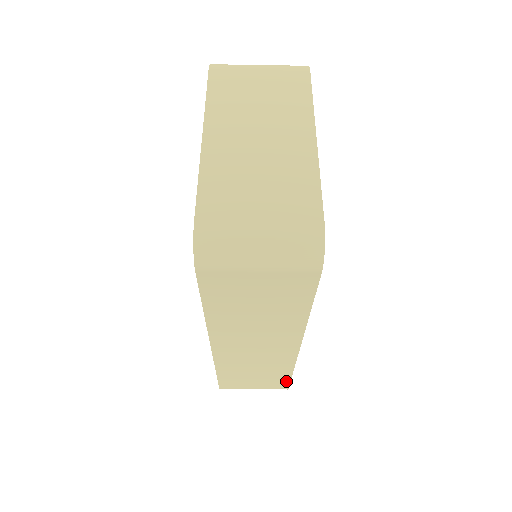
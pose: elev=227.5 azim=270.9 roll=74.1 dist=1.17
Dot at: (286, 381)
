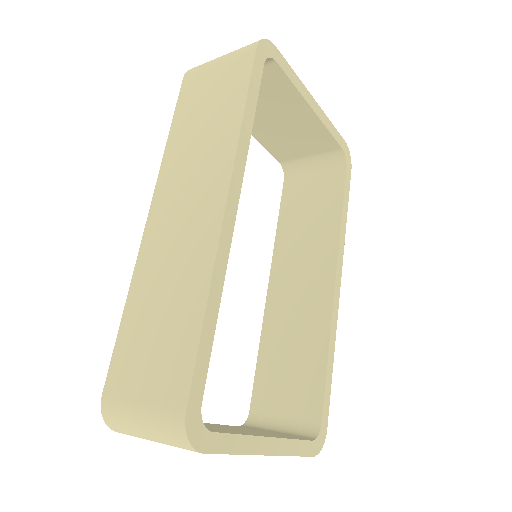
Dot at: occluded
